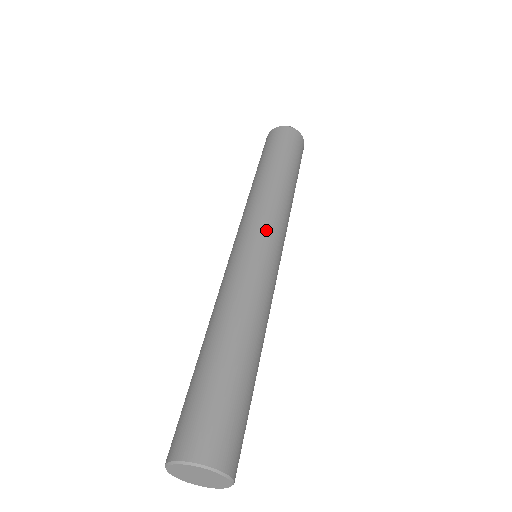
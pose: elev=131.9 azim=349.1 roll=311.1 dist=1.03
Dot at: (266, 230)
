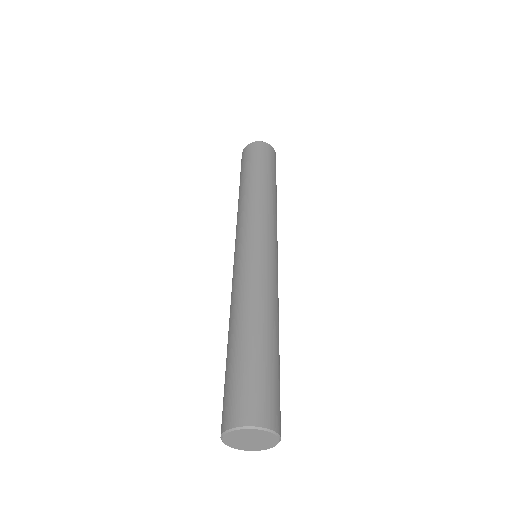
Dot at: (277, 243)
